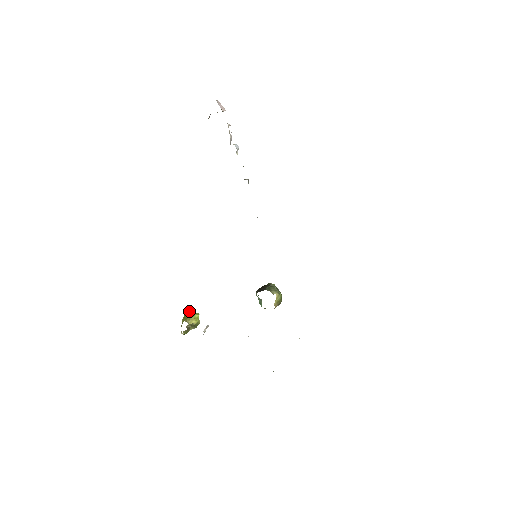
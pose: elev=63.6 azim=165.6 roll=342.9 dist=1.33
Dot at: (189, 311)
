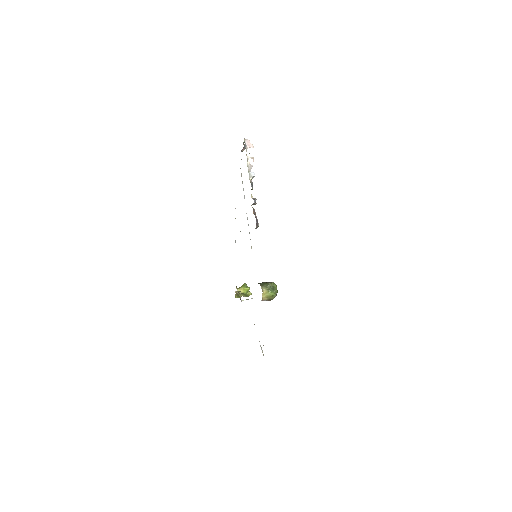
Dot at: (245, 283)
